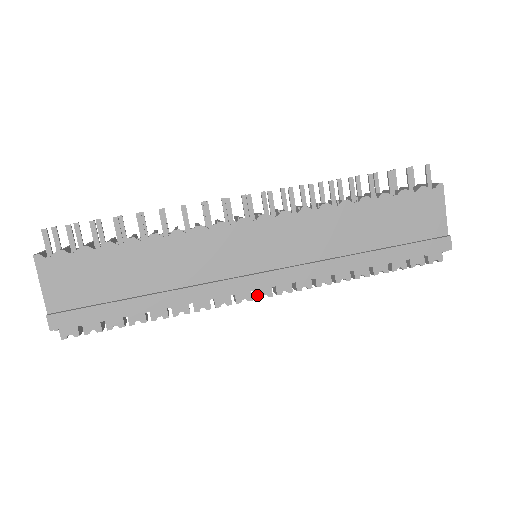
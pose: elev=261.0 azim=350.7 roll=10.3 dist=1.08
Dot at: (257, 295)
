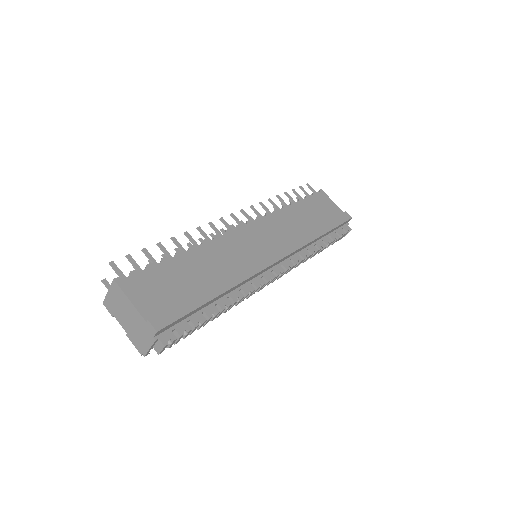
Dot at: (276, 273)
